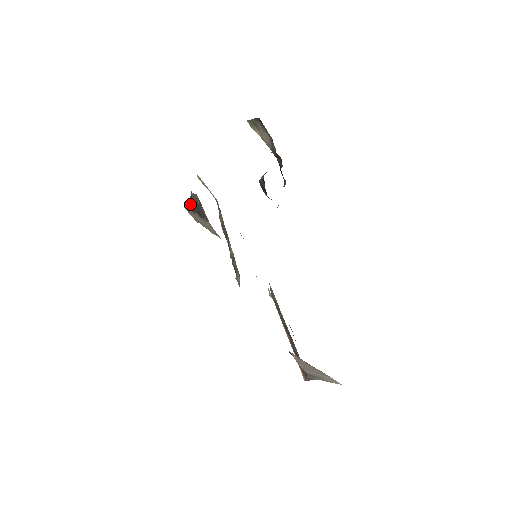
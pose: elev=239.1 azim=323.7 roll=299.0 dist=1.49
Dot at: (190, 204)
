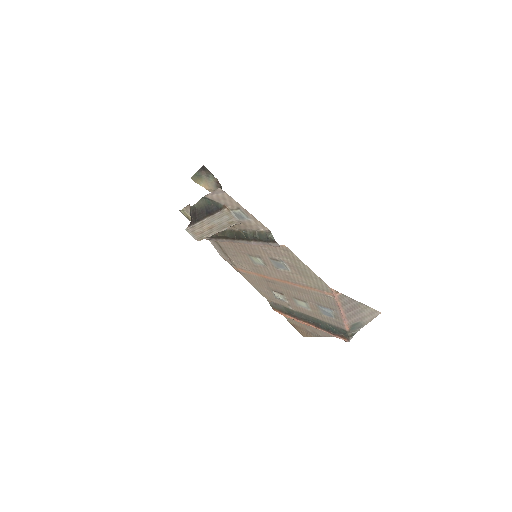
Dot at: (195, 217)
